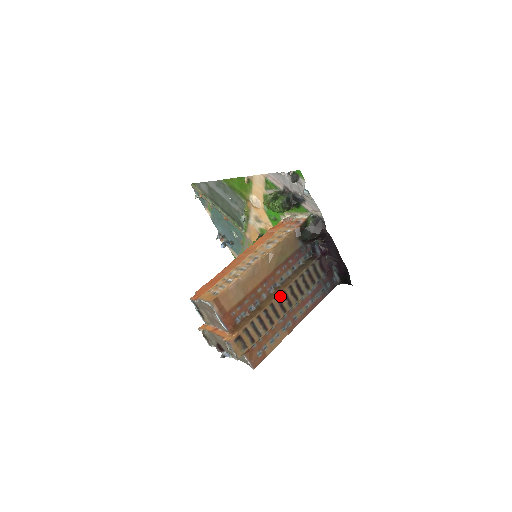
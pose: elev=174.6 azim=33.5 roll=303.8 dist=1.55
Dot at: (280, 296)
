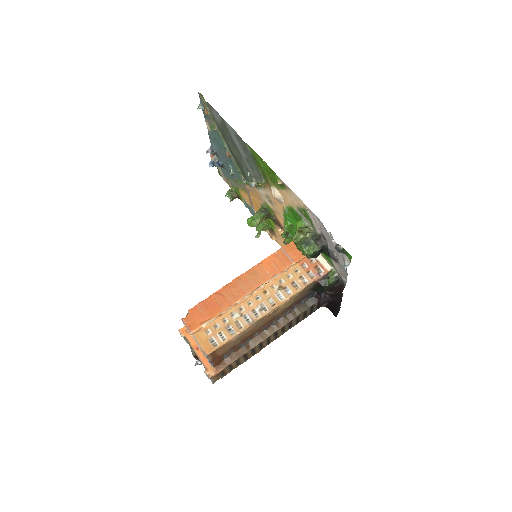
Dot at: (271, 335)
